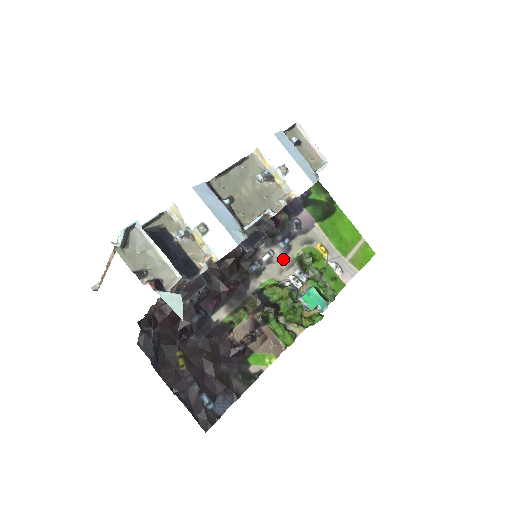
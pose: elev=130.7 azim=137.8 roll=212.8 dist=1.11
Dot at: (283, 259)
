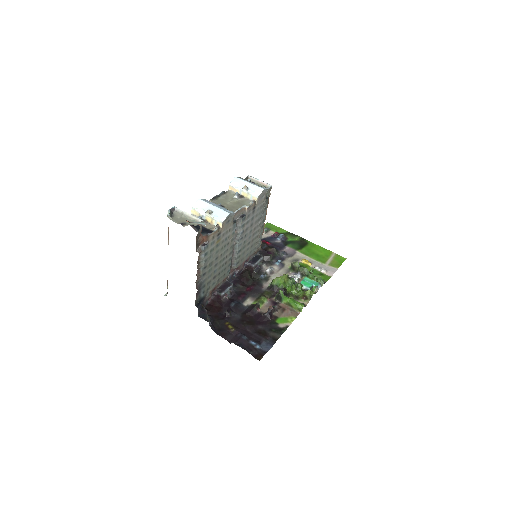
Dot at: (281, 270)
